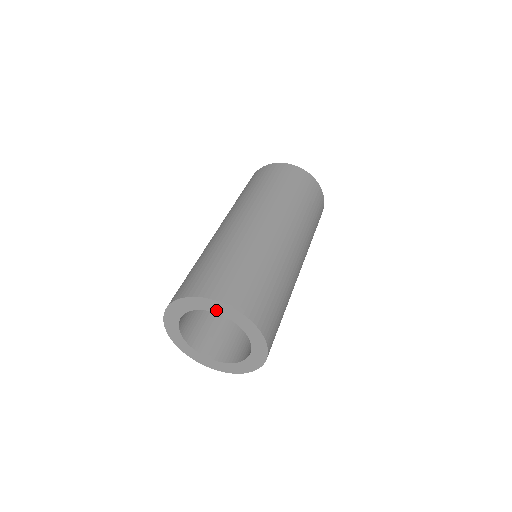
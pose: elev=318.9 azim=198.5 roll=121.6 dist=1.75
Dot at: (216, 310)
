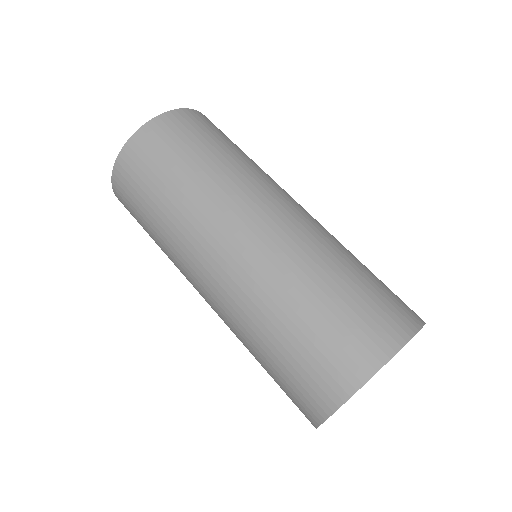
Dot at: occluded
